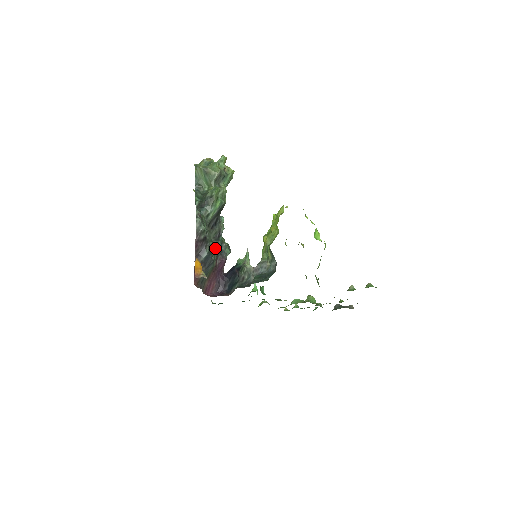
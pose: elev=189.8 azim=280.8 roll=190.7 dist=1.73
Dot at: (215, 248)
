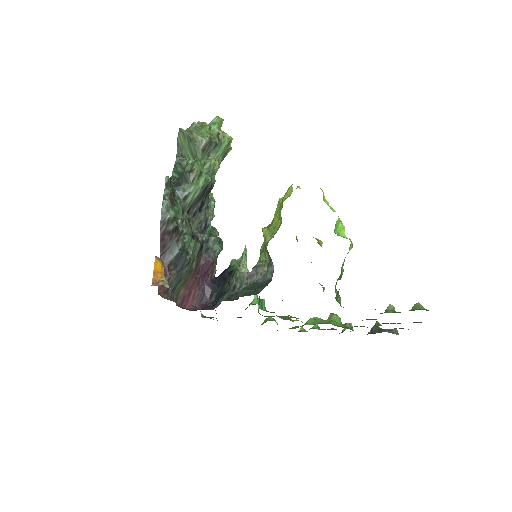
Dot at: (194, 243)
